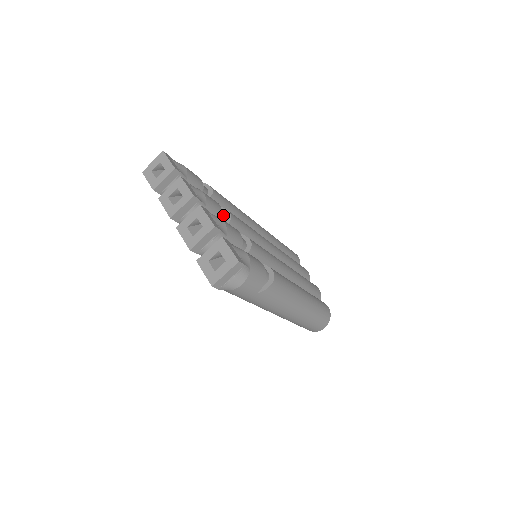
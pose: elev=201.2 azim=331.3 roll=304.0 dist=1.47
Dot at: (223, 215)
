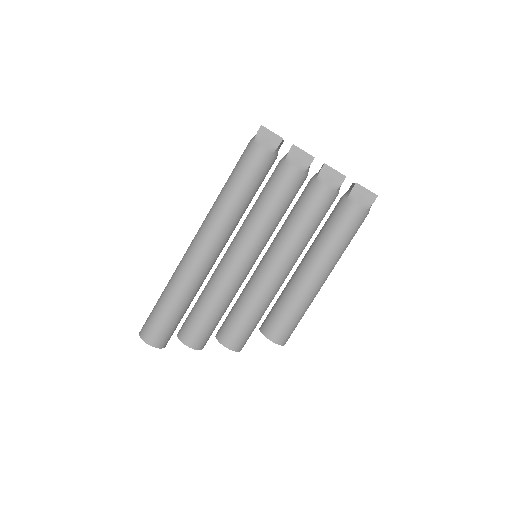
Dot at: occluded
